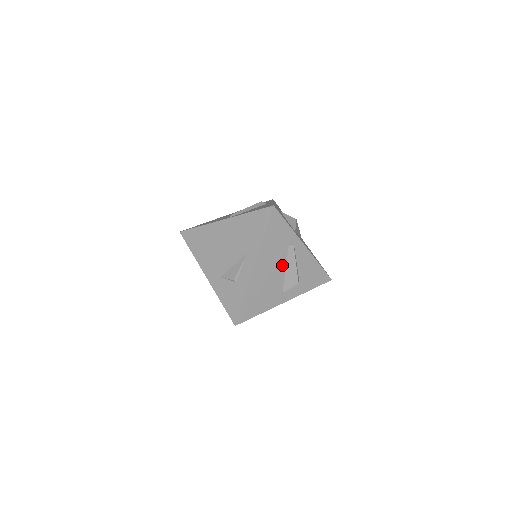
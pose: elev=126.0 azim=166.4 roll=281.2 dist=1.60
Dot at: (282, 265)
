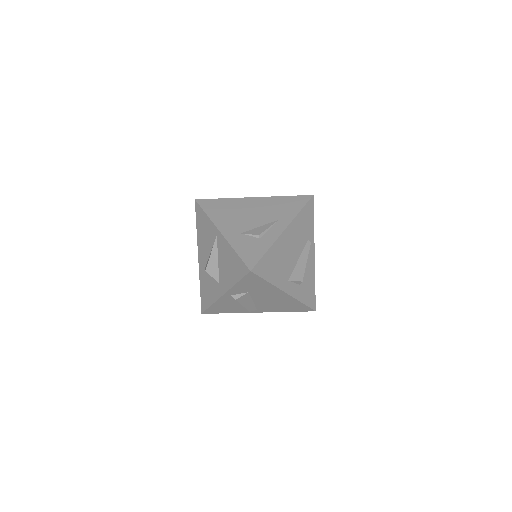
Dot at: (298, 253)
